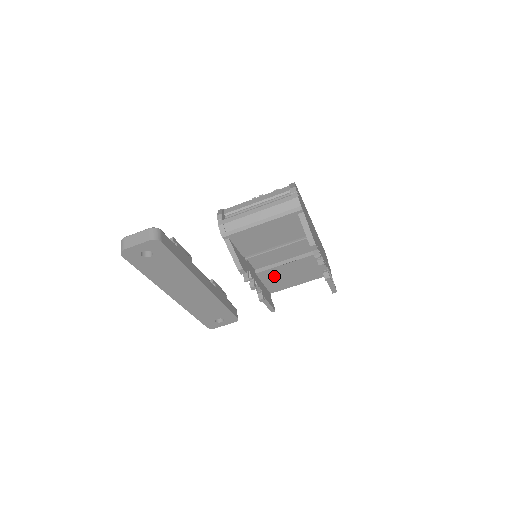
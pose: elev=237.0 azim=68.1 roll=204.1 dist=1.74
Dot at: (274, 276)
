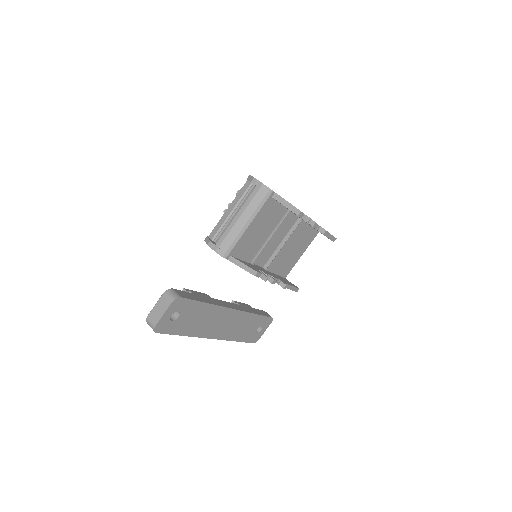
Dot at: (280, 262)
